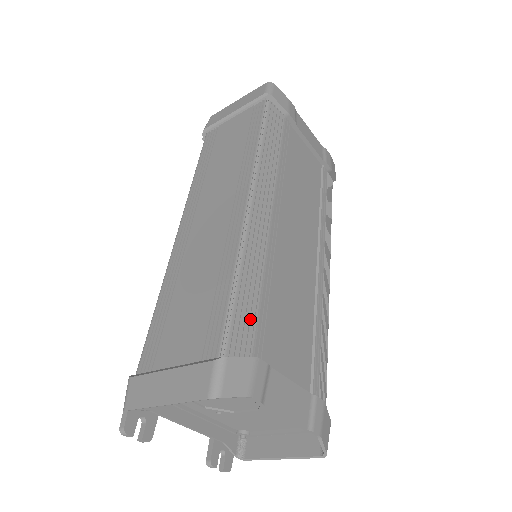
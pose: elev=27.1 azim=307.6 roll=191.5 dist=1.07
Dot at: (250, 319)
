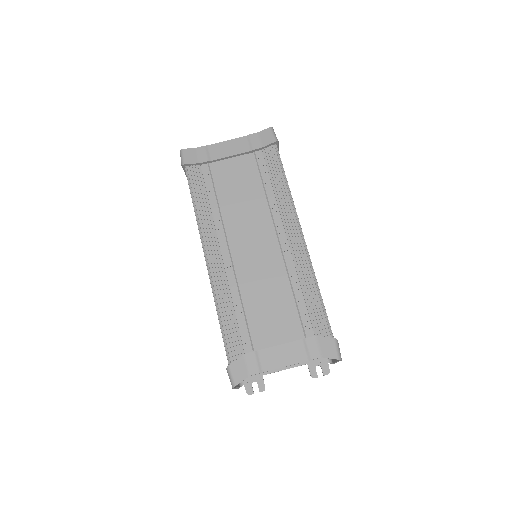
Dot at: (235, 334)
